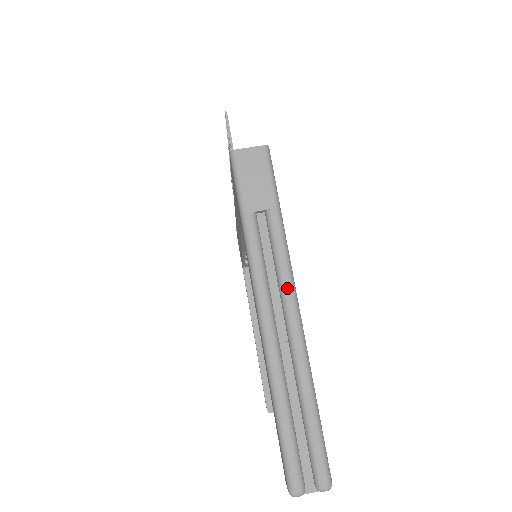
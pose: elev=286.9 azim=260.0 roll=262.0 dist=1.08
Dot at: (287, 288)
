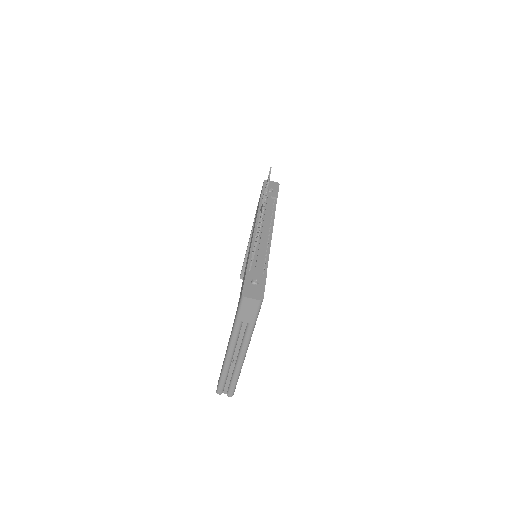
Dot at: (244, 349)
